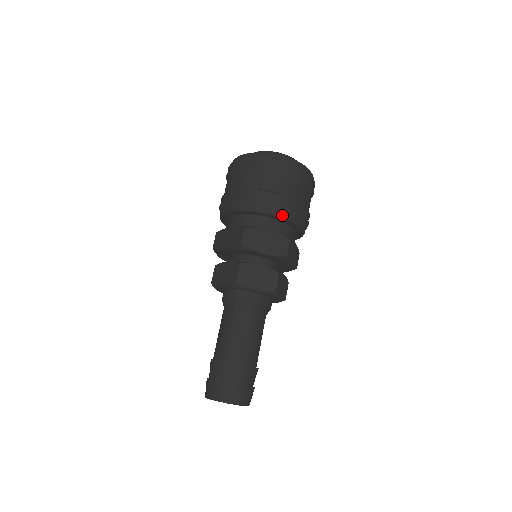
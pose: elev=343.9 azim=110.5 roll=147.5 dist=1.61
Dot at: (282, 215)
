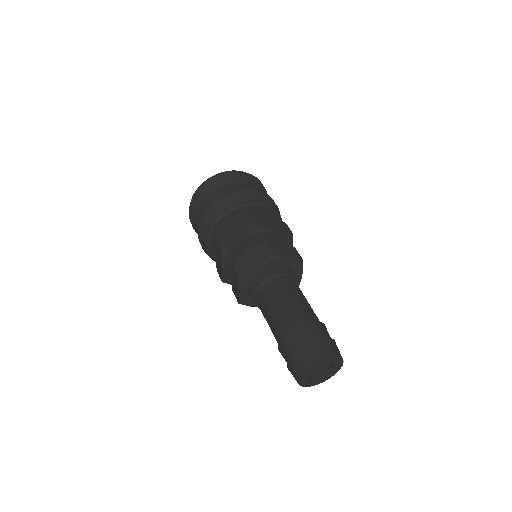
Dot at: (271, 206)
